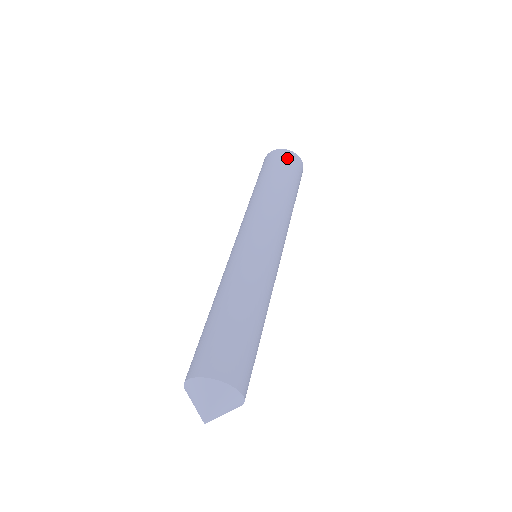
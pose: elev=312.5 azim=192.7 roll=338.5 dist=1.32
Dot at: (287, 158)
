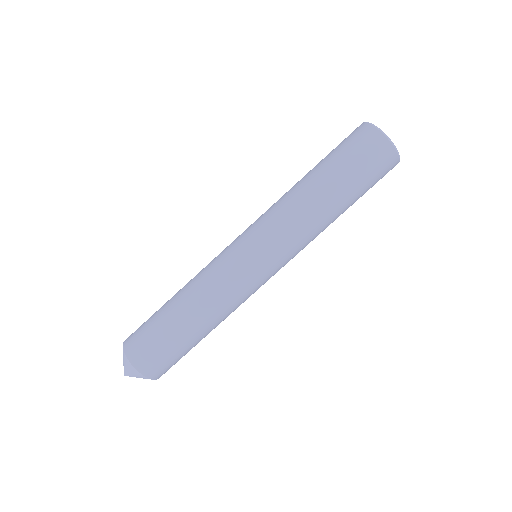
Dot at: (367, 146)
